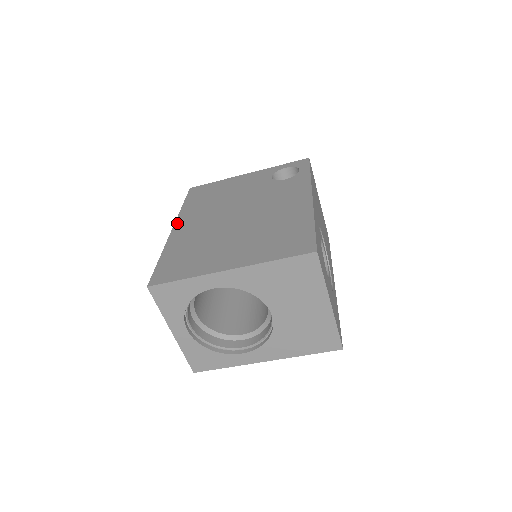
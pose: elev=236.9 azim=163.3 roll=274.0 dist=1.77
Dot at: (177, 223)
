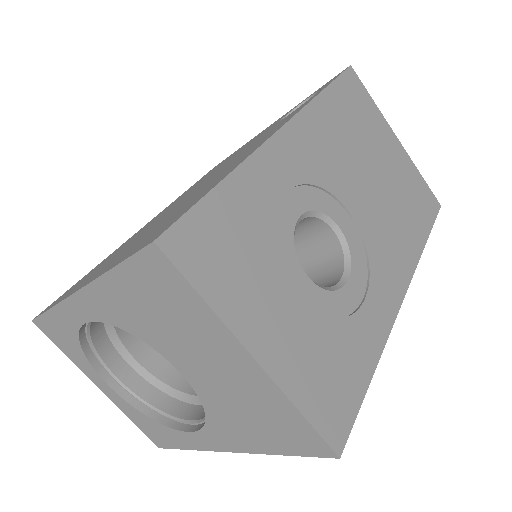
Dot at: (152, 219)
